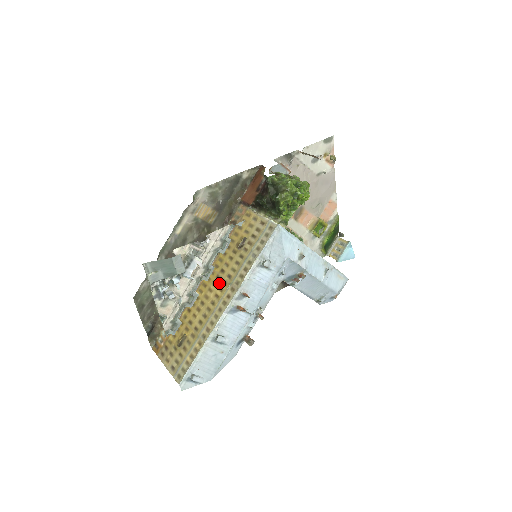
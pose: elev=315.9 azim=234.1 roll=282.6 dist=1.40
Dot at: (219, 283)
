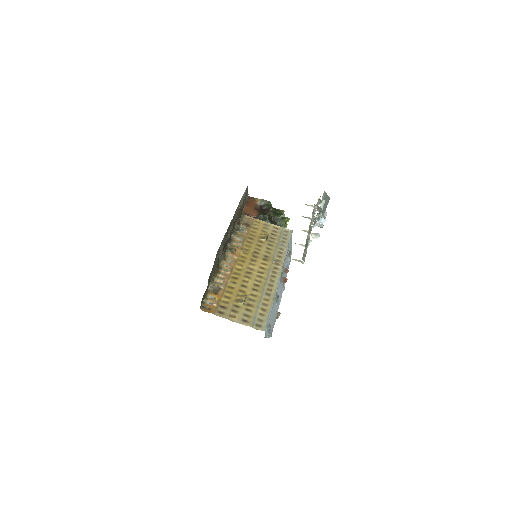
Dot at: (259, 260)
